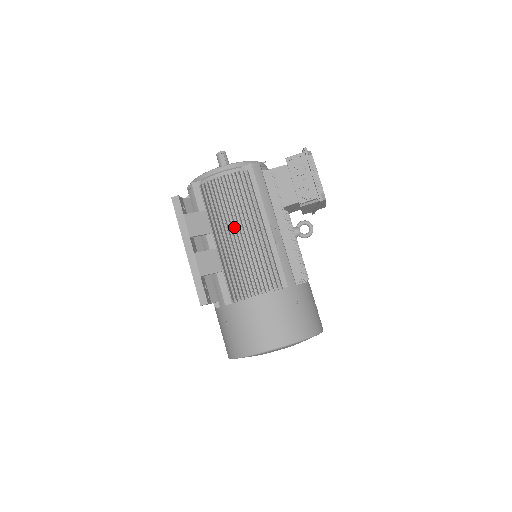
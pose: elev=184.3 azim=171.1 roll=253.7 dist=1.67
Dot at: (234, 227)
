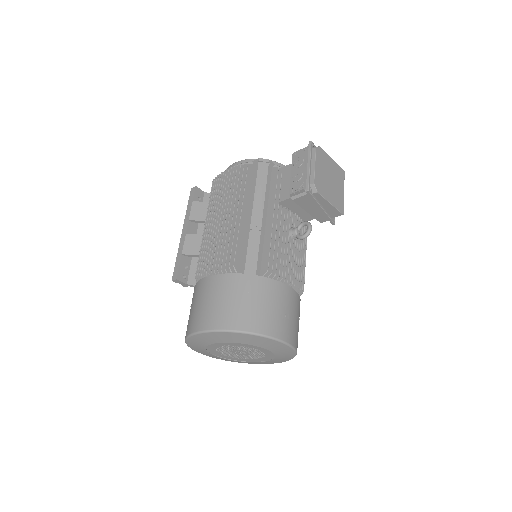
Dot at: (219, 211)
